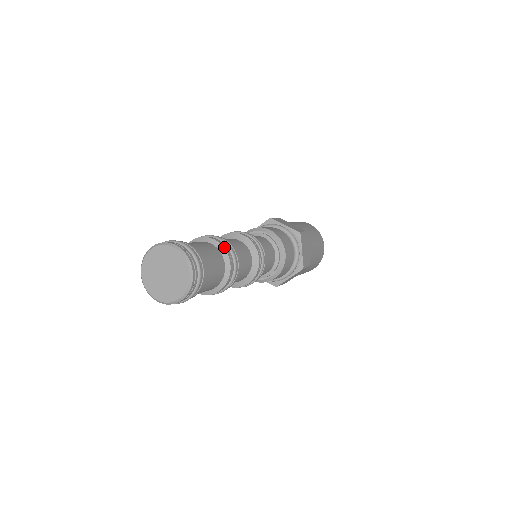
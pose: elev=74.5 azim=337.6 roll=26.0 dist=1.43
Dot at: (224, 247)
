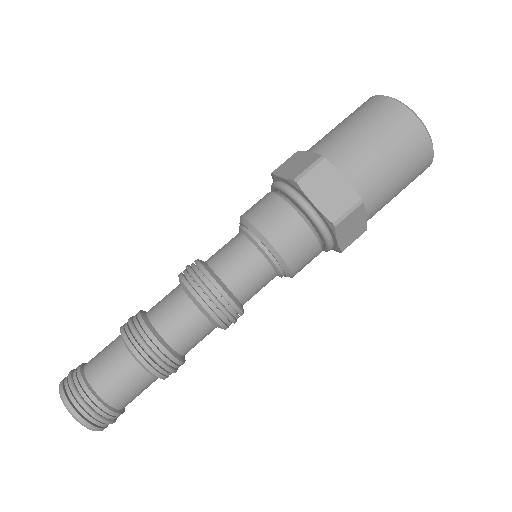
Dot at: (125, 339)
